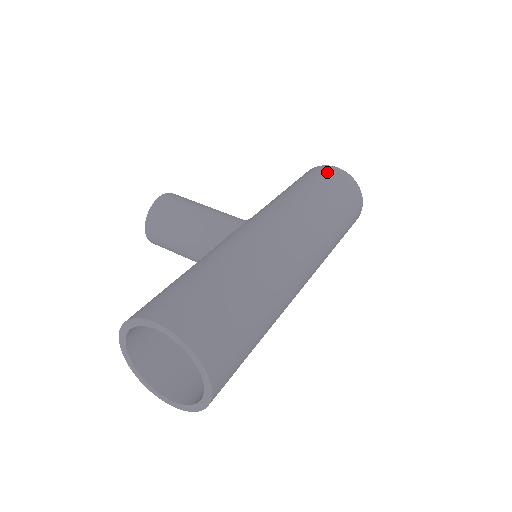
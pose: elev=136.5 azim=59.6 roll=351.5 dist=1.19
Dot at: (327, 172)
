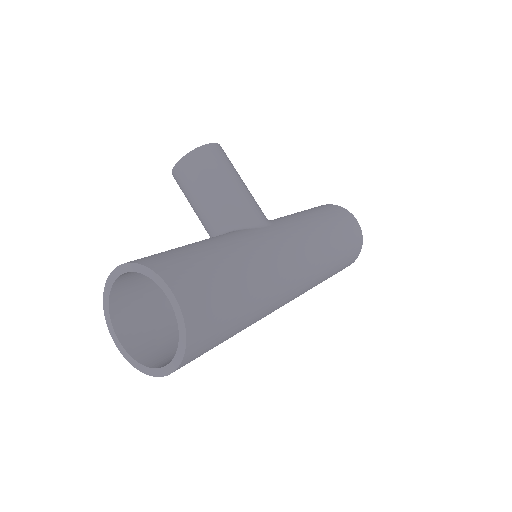
Dot at: (349, 221)
